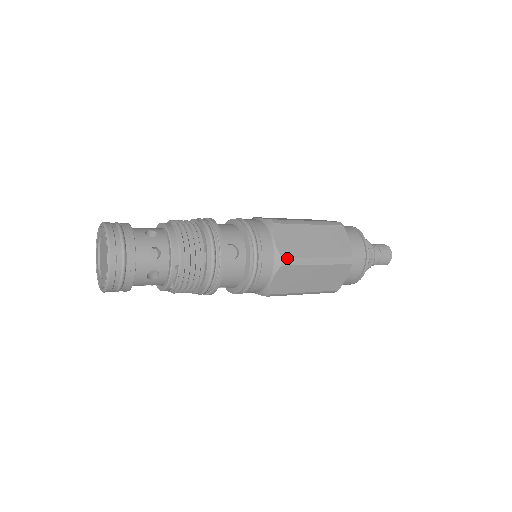
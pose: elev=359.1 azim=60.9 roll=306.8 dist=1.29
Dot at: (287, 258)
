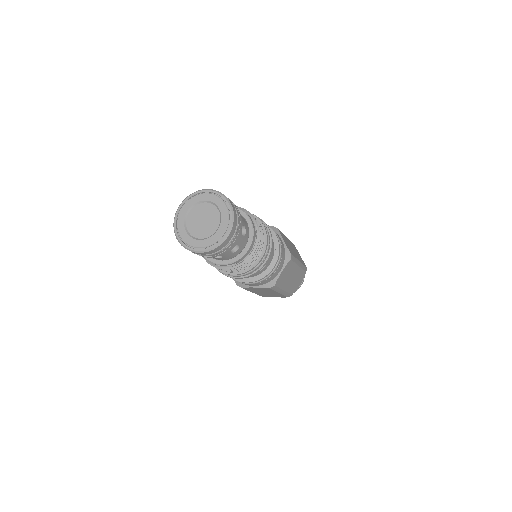
Dot at: (276, 286)
